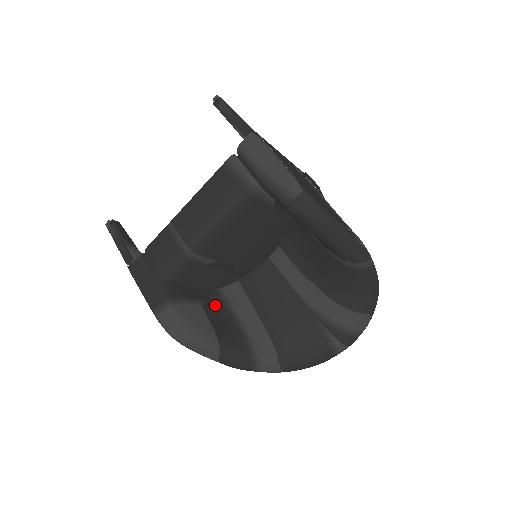
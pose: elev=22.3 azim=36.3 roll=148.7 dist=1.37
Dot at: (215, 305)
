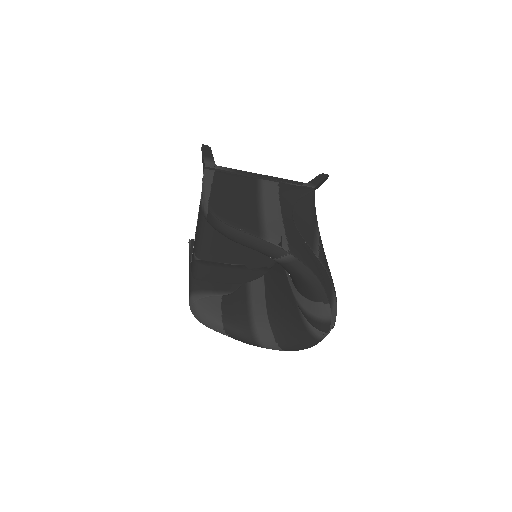
Dot at: (238, 295)
